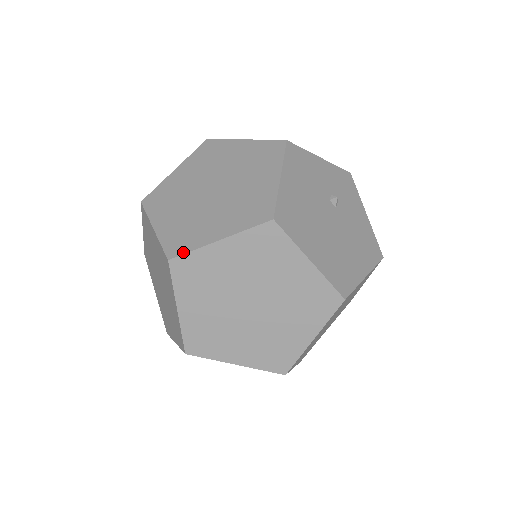
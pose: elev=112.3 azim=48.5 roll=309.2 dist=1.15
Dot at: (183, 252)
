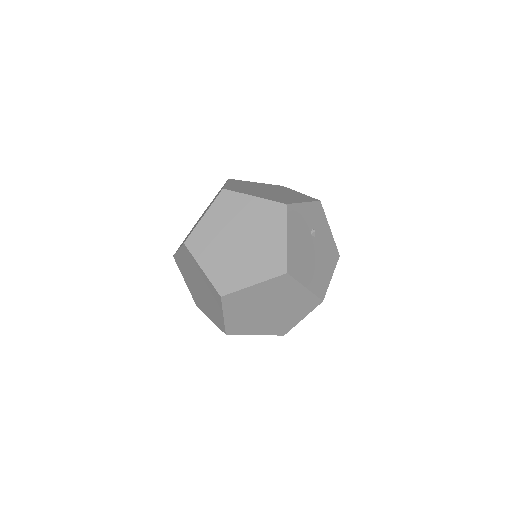
Dot at: (230, 292)
